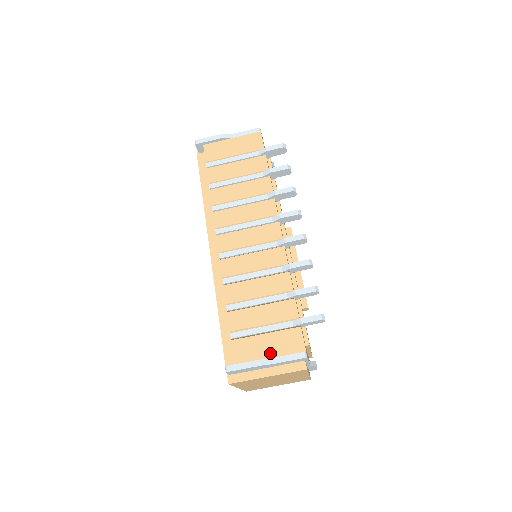
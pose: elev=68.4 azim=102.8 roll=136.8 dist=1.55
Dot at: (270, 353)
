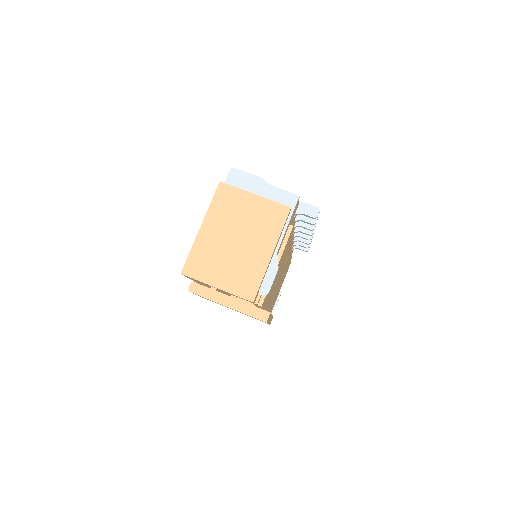
Dot at: occluded
